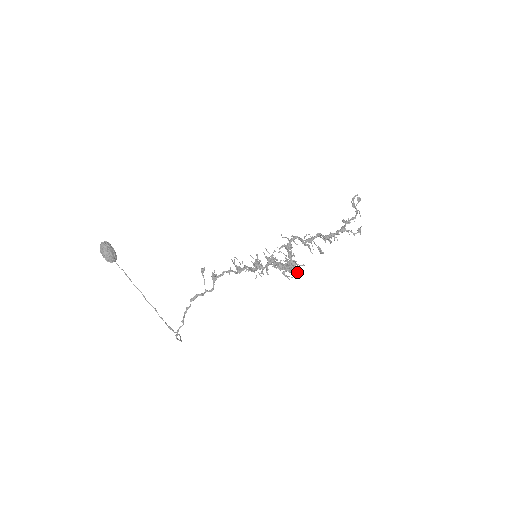
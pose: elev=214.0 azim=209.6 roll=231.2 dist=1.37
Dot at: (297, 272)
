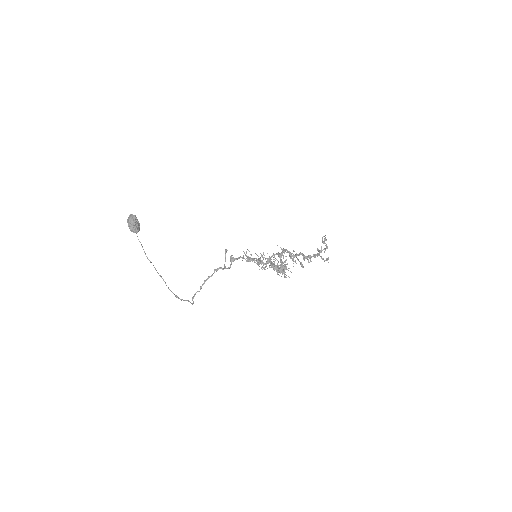
Dot at: (286, 275)
